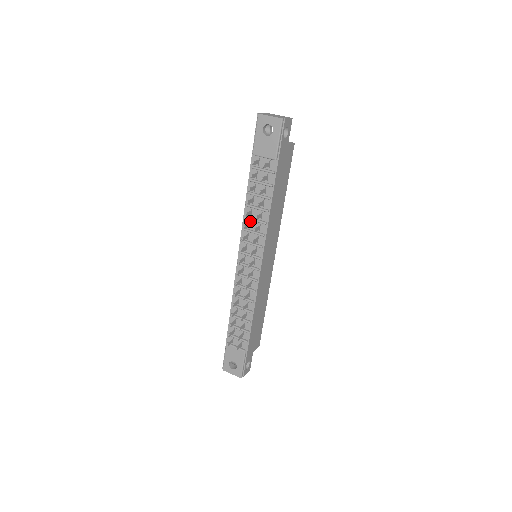
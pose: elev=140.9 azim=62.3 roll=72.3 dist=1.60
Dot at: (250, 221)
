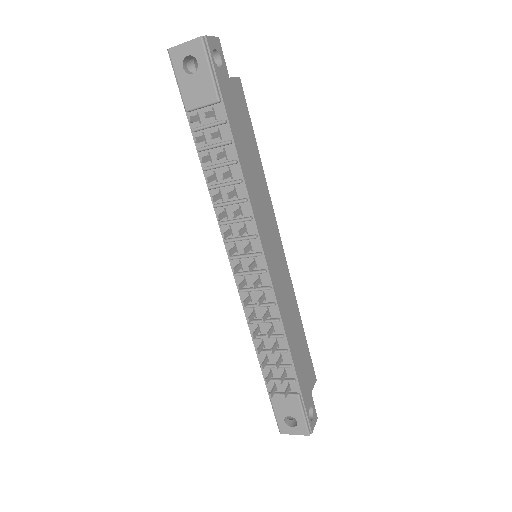
Dot at: (225, 209)
